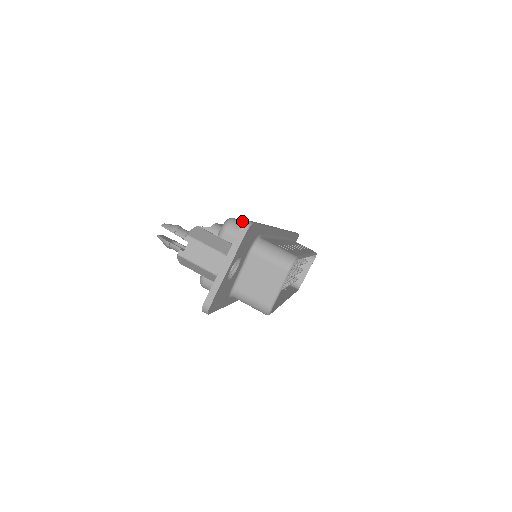
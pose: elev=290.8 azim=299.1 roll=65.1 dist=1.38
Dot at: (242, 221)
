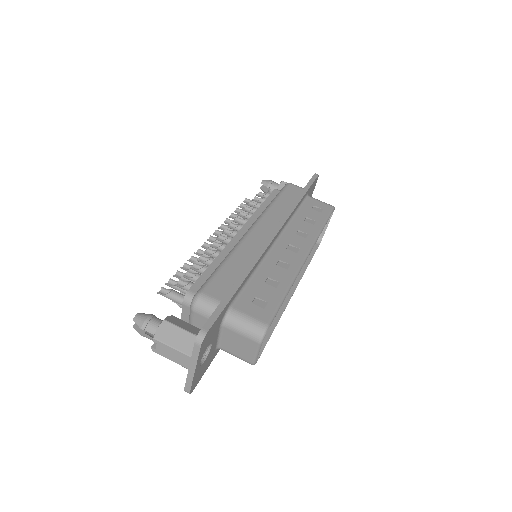
Dot at: (212, 286)
